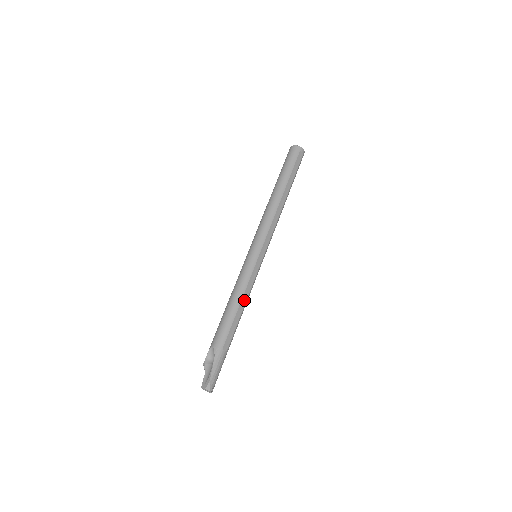
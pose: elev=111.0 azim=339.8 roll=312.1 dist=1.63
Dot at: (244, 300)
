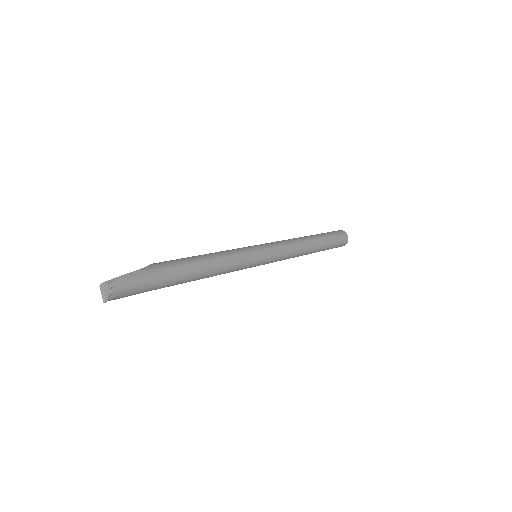
Dot at: (219, 262)
